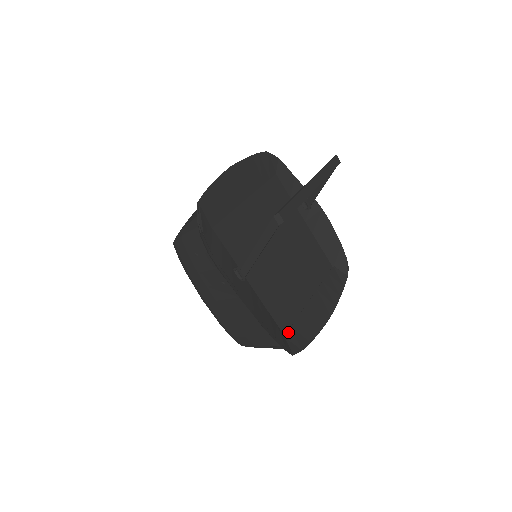
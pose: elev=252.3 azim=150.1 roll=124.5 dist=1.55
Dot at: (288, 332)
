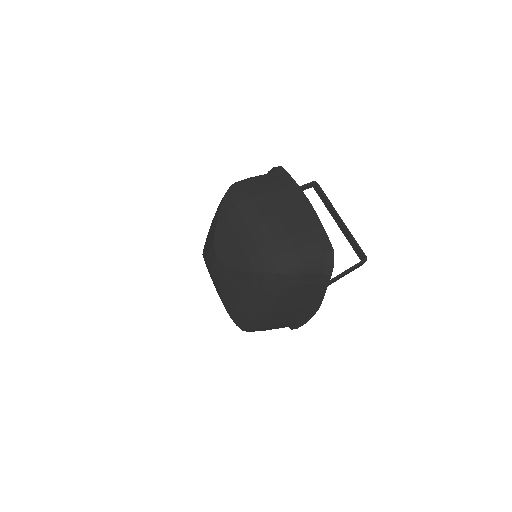
Dot at: occluded
